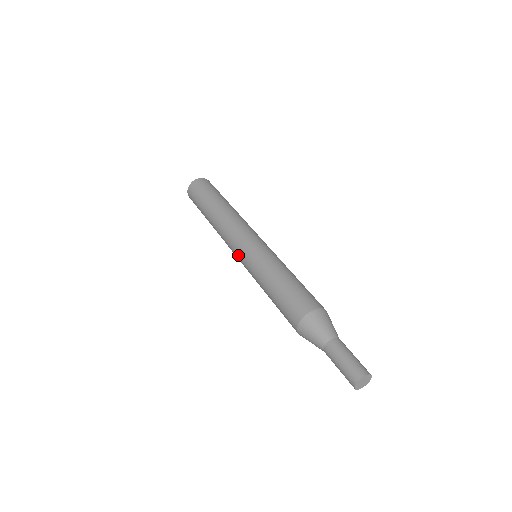
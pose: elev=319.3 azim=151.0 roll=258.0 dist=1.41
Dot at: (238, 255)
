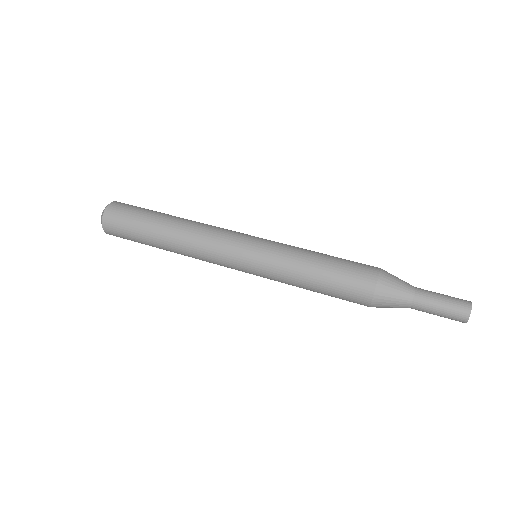
Dot at: (241, 253)
